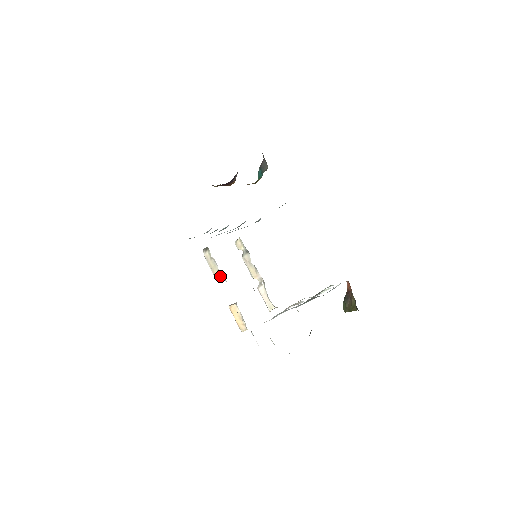
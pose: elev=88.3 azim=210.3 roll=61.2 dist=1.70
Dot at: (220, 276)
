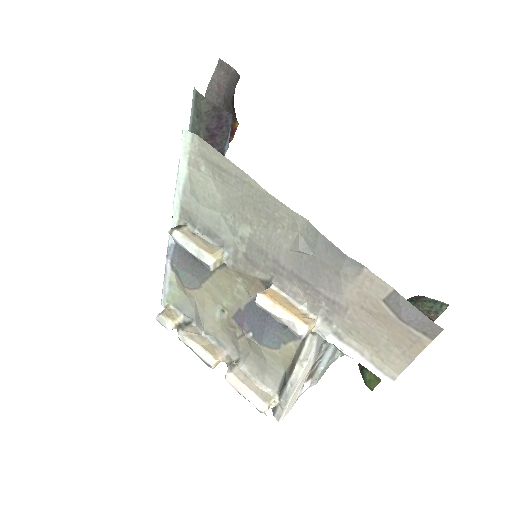
Dot at: (233, 238)
